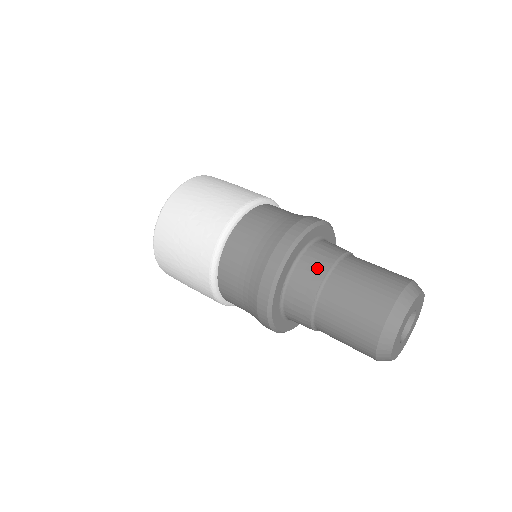
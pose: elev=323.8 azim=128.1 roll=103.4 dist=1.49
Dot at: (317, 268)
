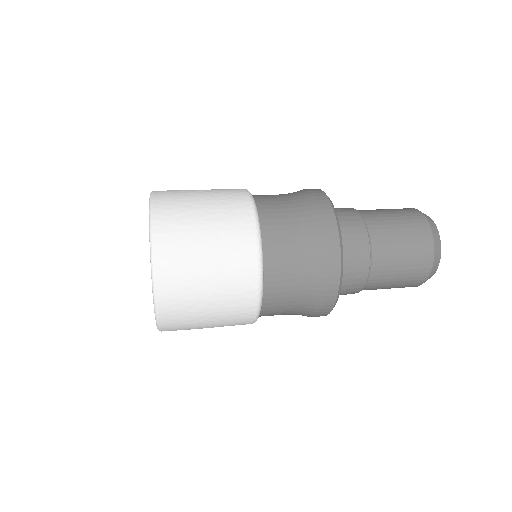
Dot at: occluded
